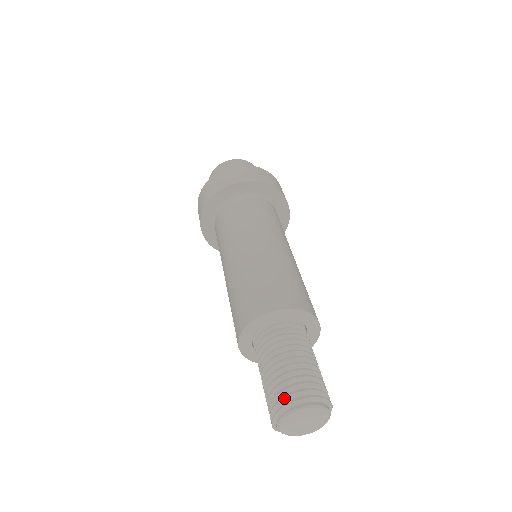
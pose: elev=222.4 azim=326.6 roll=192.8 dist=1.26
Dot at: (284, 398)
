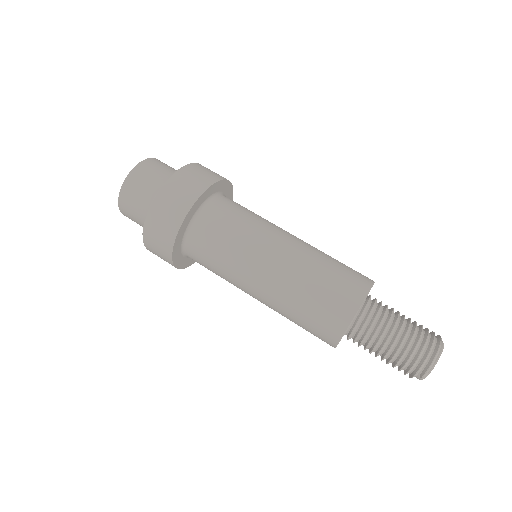
Dot at: (433, 344)
